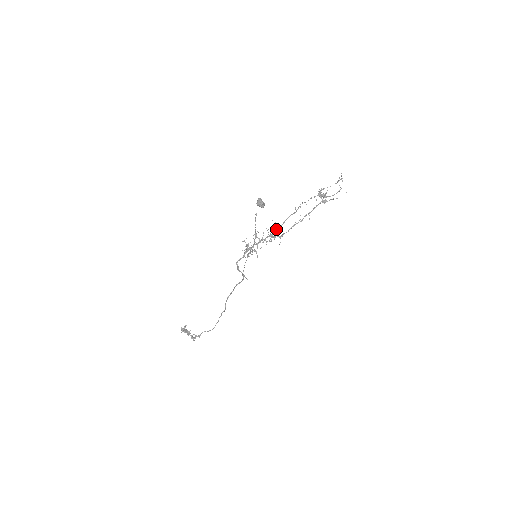
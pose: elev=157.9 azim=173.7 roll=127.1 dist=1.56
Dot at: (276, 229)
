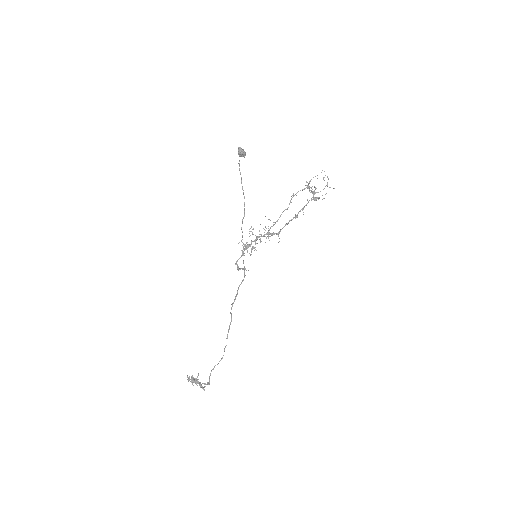
Dot at: (272, 226)
